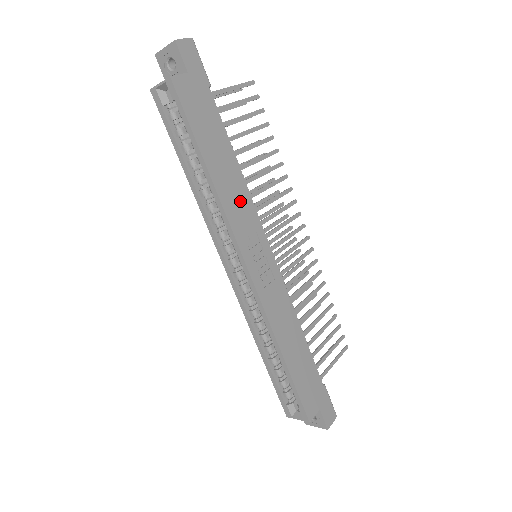
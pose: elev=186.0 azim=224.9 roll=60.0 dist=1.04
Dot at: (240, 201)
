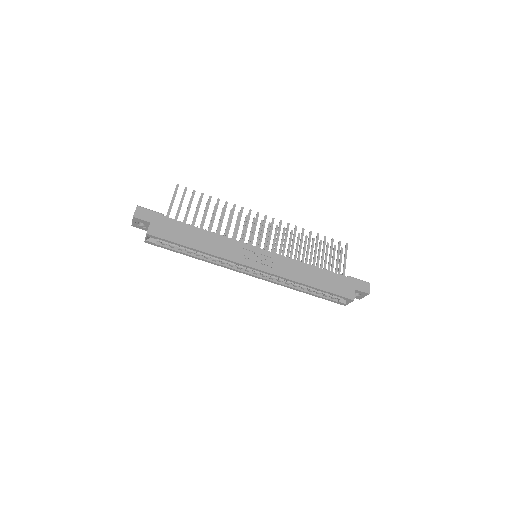
Dot at: (224, 245)
